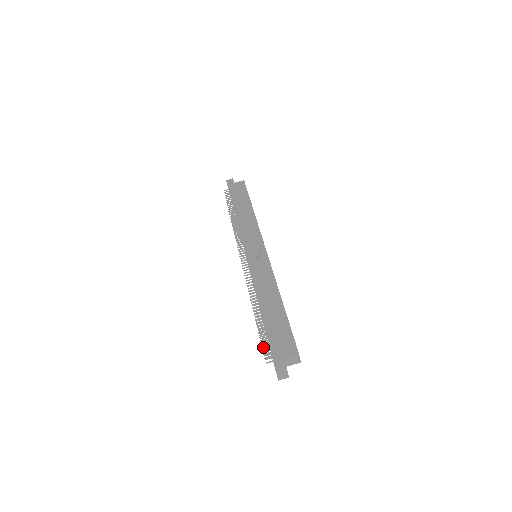
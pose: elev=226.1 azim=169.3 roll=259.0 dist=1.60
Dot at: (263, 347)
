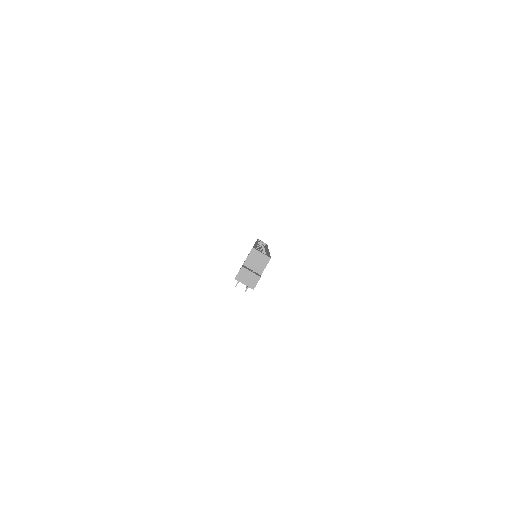
Dot at: occluded
